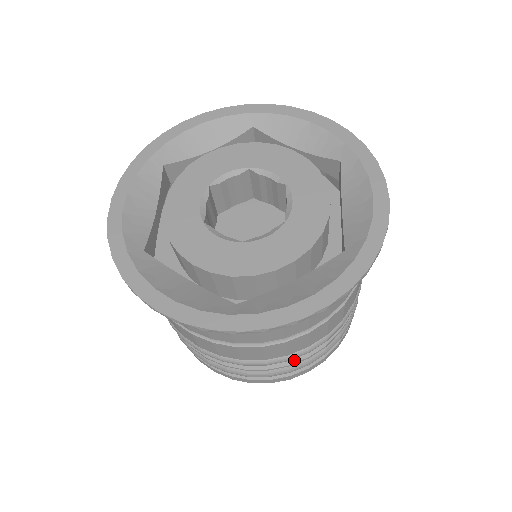
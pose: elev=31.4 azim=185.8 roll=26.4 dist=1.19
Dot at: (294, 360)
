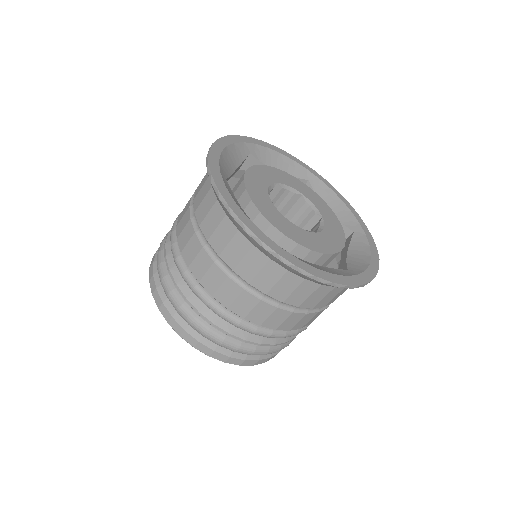
Dot at: occluded
